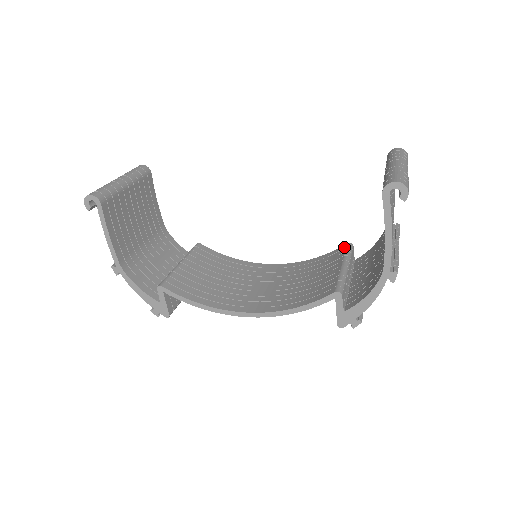
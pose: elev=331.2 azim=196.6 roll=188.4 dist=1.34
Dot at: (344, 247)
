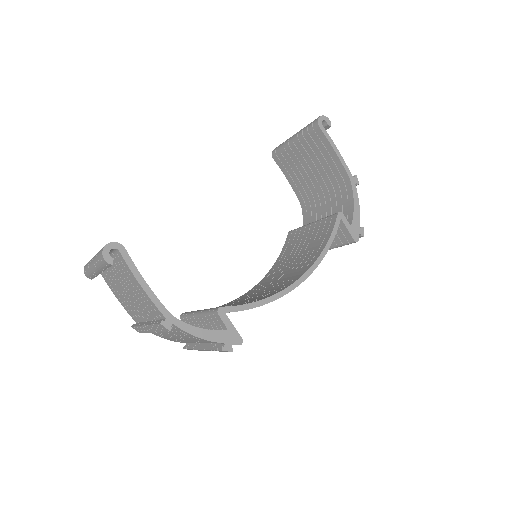
Dot at: (291, 233)
